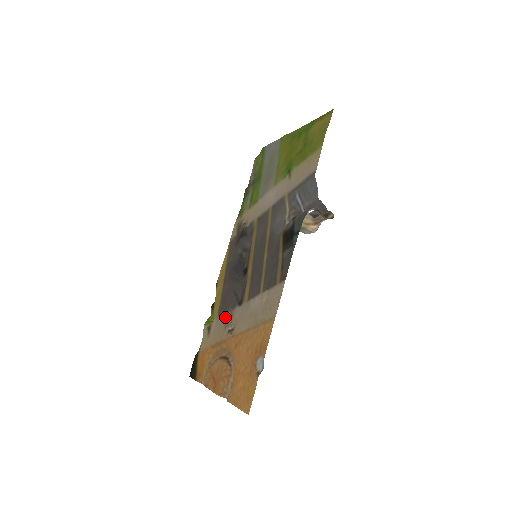
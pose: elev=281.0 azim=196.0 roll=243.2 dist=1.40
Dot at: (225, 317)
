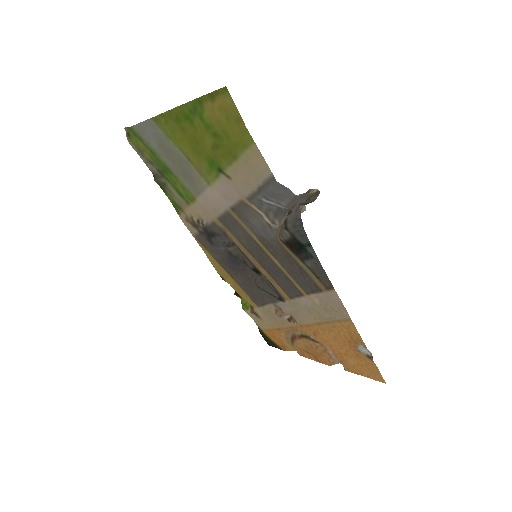
Dot at: (269, 308)
